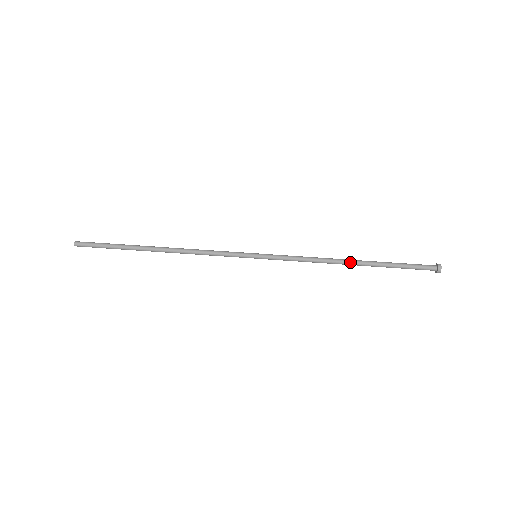
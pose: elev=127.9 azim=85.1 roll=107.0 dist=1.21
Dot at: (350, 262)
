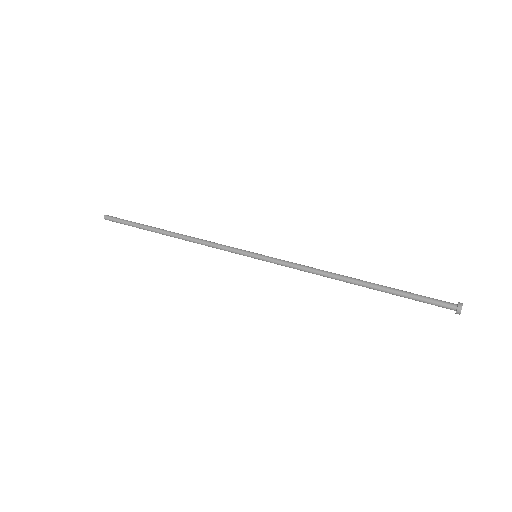
Dot at: (352, 281)
